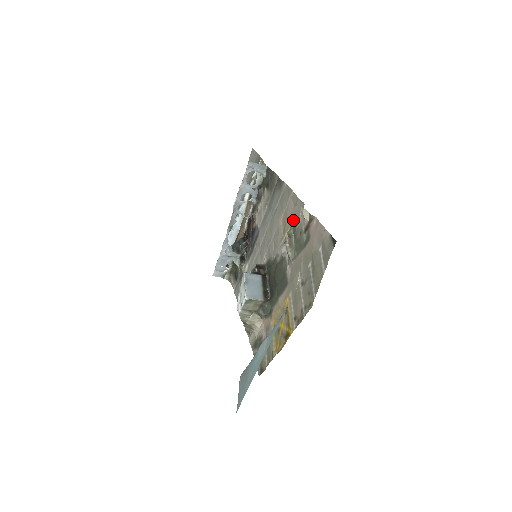
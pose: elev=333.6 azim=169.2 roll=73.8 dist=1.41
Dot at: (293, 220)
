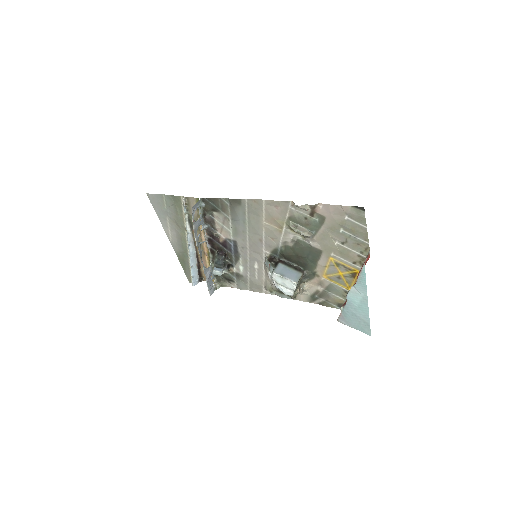
Dot at: (285, 216)
